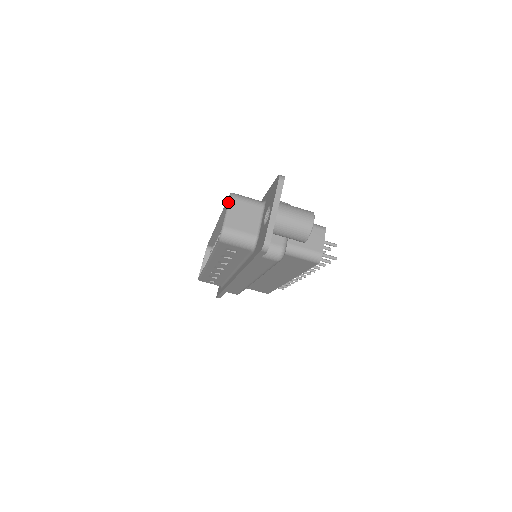
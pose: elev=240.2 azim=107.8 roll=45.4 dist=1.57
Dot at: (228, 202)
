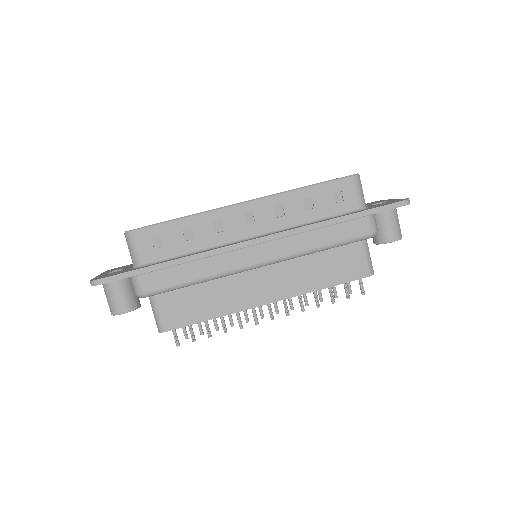
Dot at: occluded
